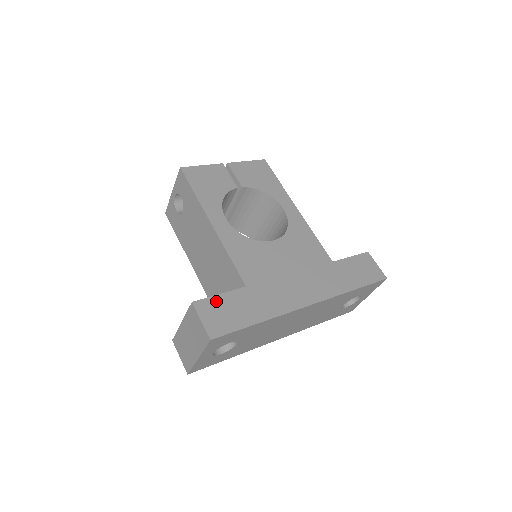
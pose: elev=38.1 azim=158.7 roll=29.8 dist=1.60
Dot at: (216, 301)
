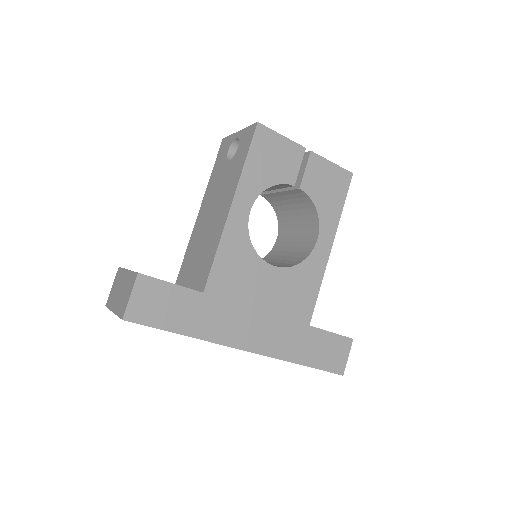
Dot at: (162, 287)
